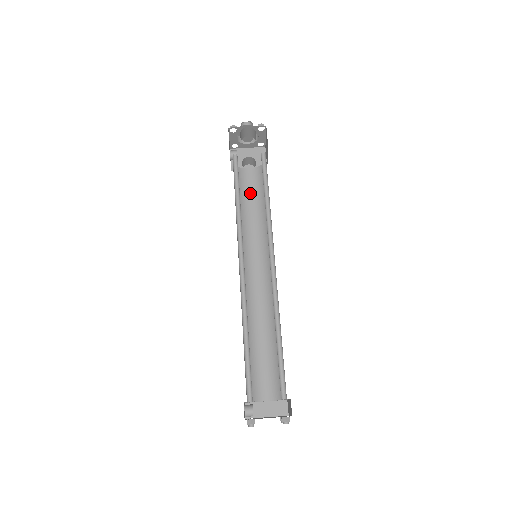
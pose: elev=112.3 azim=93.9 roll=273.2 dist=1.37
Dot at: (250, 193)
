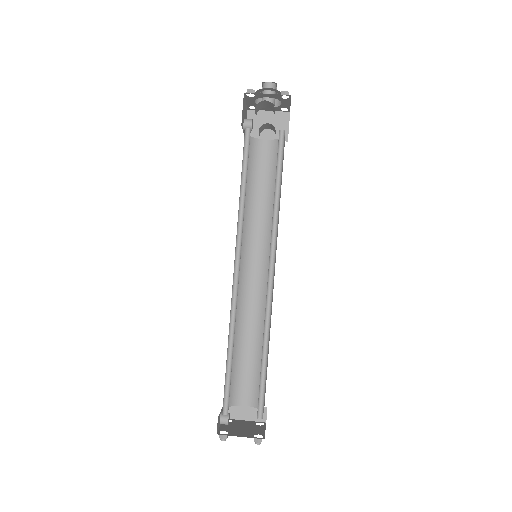
Dot at: (263, 172)
